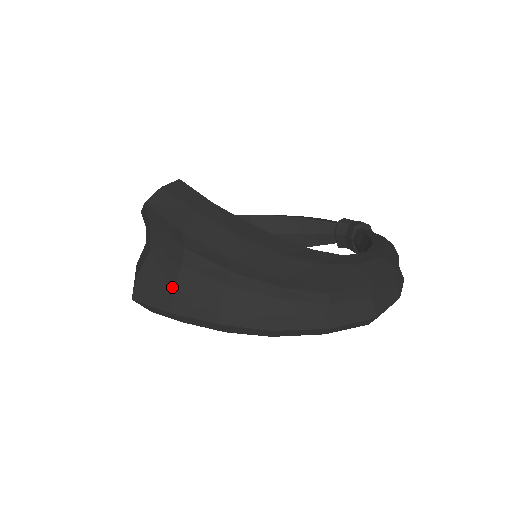
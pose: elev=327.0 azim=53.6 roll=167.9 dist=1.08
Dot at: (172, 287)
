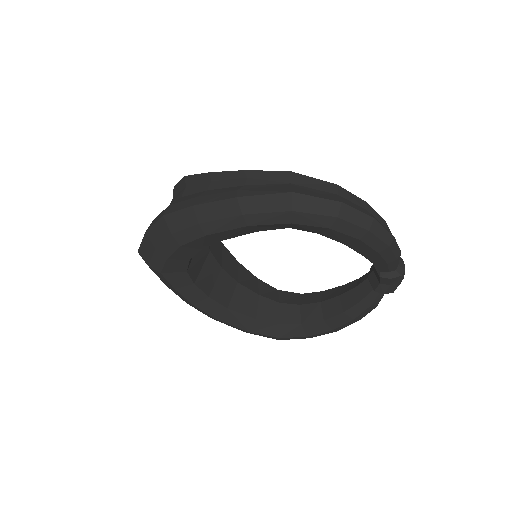
Dot at: occluded
